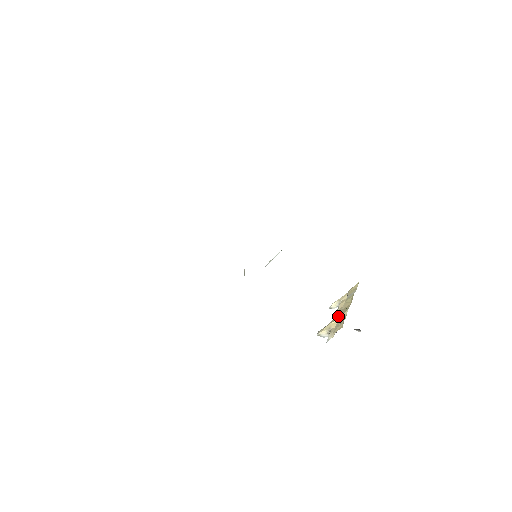
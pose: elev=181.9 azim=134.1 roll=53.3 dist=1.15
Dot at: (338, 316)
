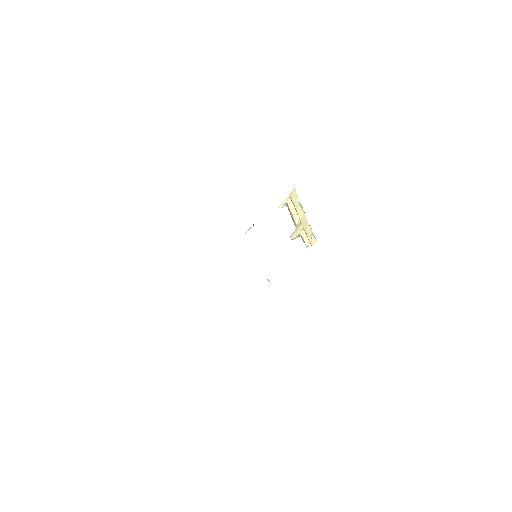
Dot at: (301, 226)
